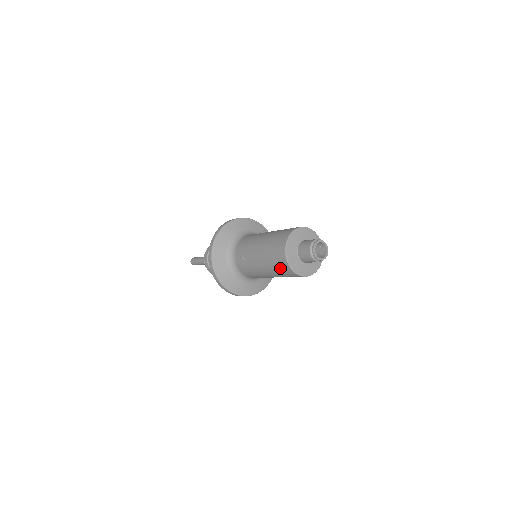
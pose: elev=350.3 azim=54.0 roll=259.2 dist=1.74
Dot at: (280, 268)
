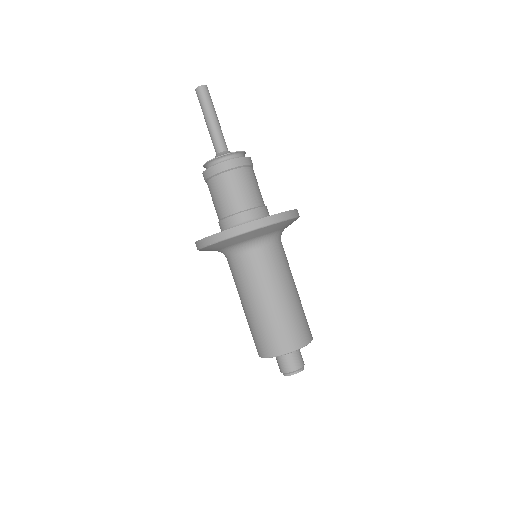
Dot at: occluded
